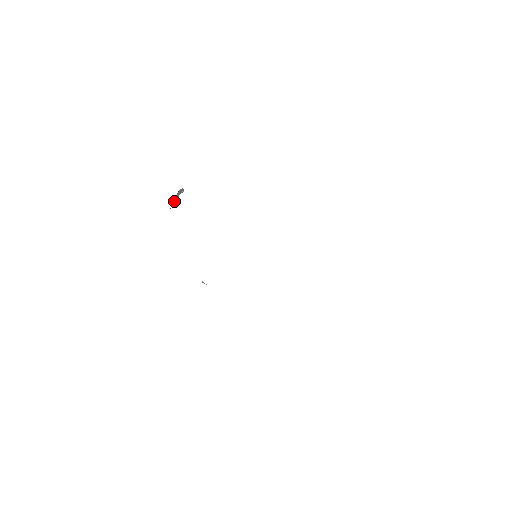
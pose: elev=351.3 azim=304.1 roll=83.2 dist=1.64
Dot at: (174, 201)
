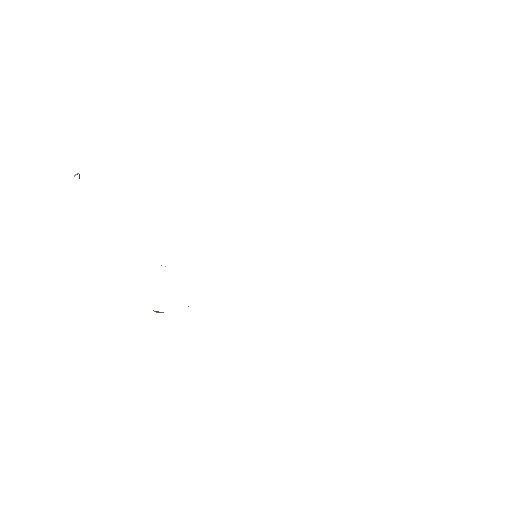
Dot at: occluded
